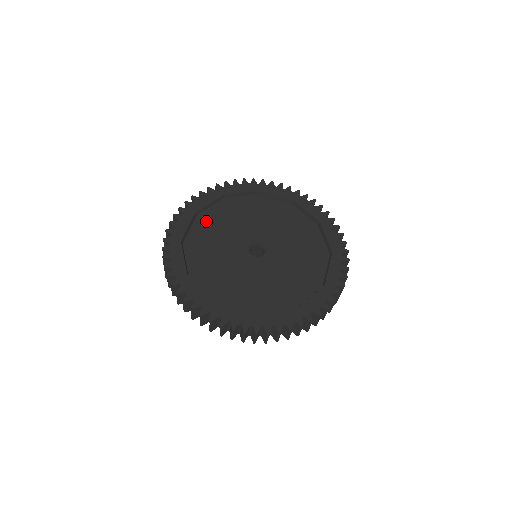
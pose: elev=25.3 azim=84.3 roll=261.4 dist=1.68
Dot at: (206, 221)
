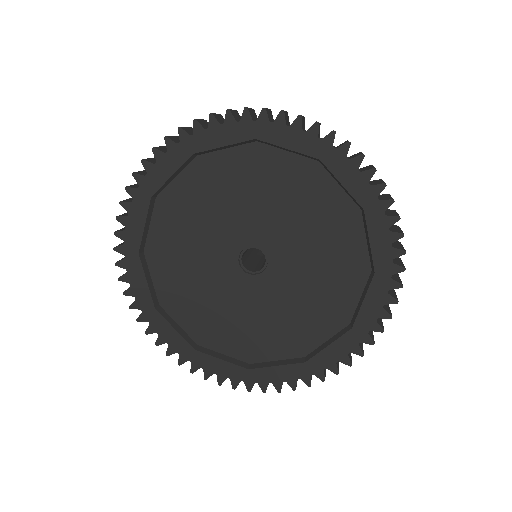
Dot at: (172, 207)
